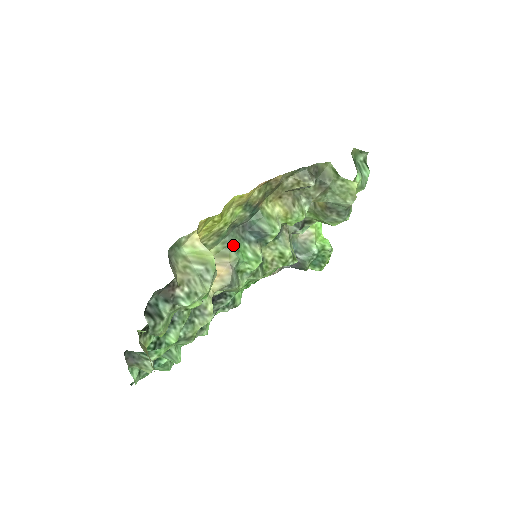
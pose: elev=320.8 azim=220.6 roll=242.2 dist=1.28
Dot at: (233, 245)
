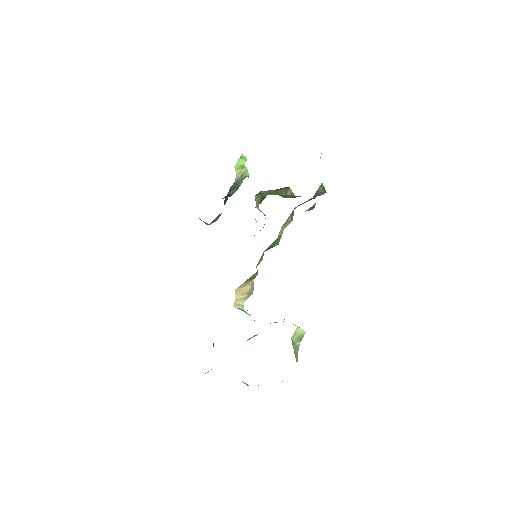
Dot at: occluded
